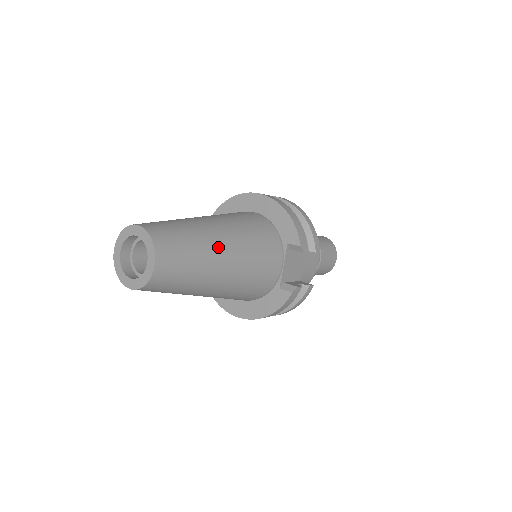
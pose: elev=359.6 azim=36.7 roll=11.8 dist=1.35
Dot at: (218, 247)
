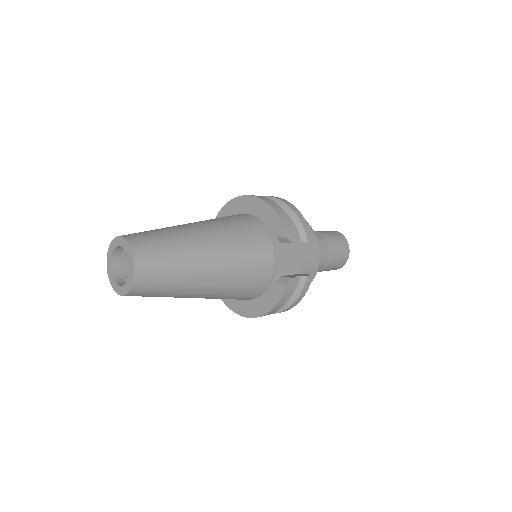
Dot at: (200, 247)
